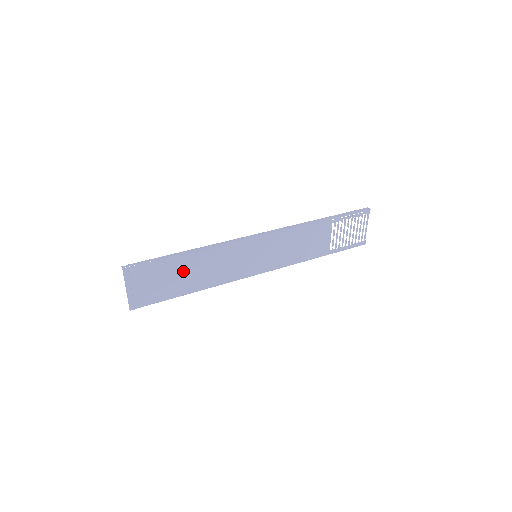
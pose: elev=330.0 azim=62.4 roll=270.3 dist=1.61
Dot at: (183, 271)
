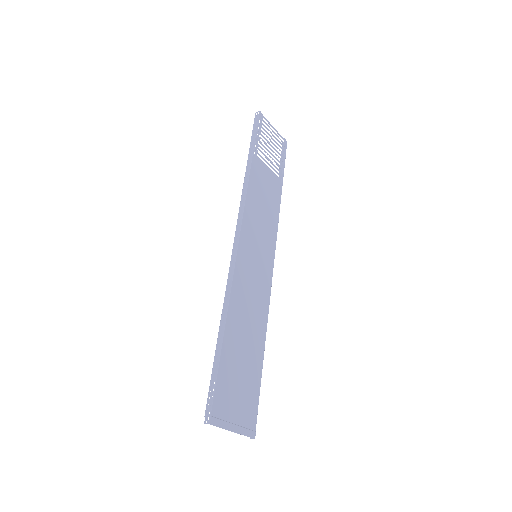
Dot at: (239, 348)
